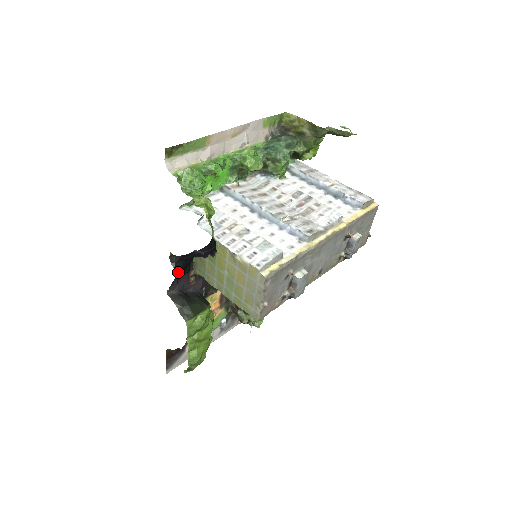
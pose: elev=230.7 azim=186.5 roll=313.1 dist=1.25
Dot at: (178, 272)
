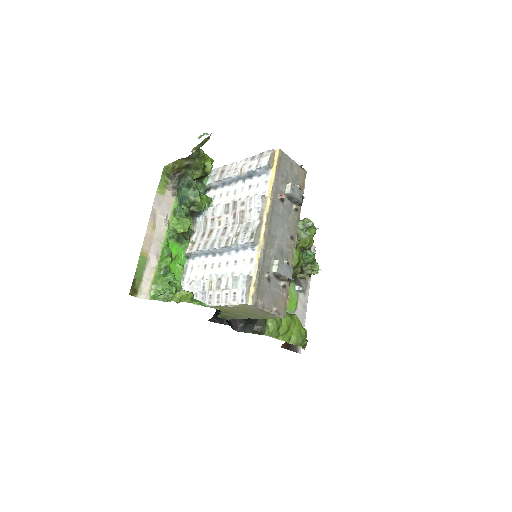
Dot at: (225, 322)
